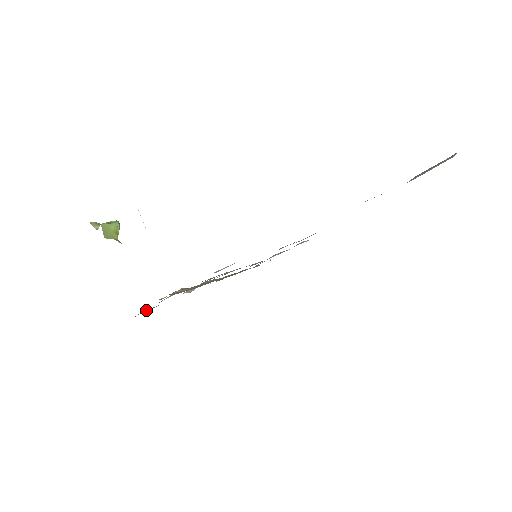
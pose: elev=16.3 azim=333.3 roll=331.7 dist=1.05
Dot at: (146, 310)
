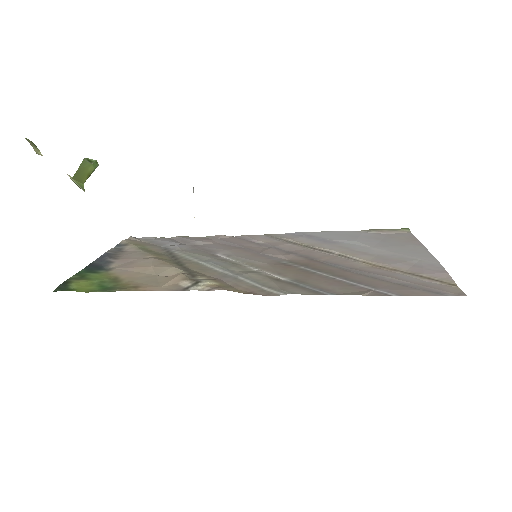
Dot at: (77, 283)
